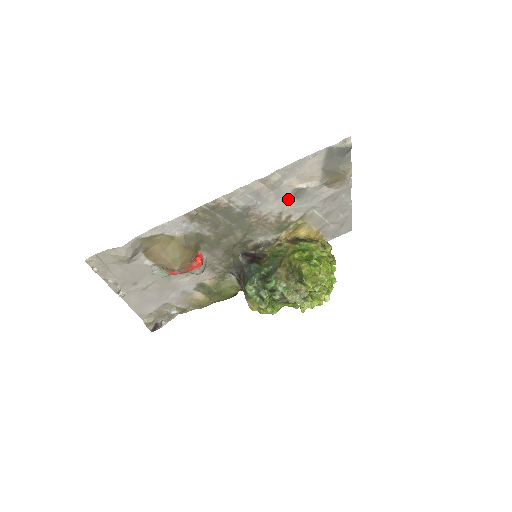
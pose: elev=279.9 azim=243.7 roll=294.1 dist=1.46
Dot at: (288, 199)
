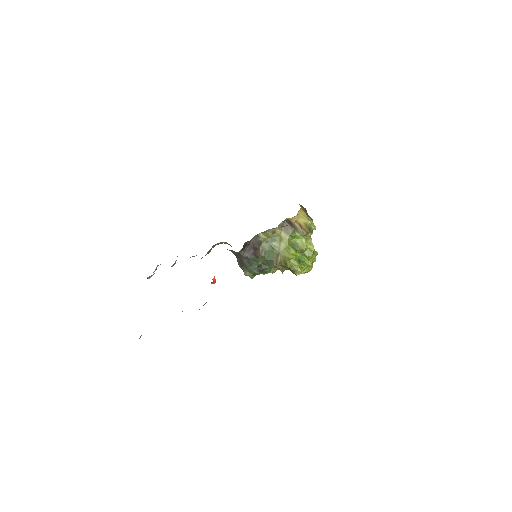
Dot at: occluded
